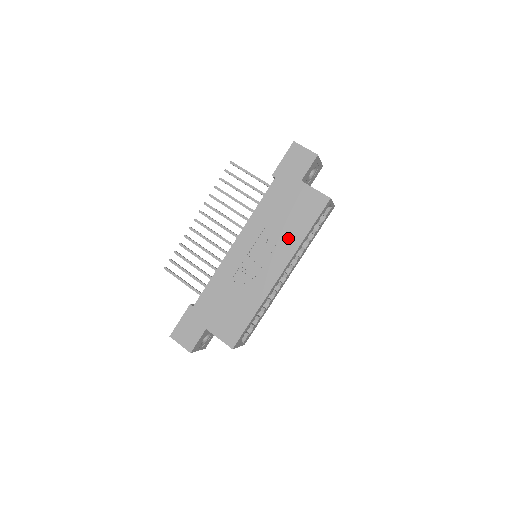
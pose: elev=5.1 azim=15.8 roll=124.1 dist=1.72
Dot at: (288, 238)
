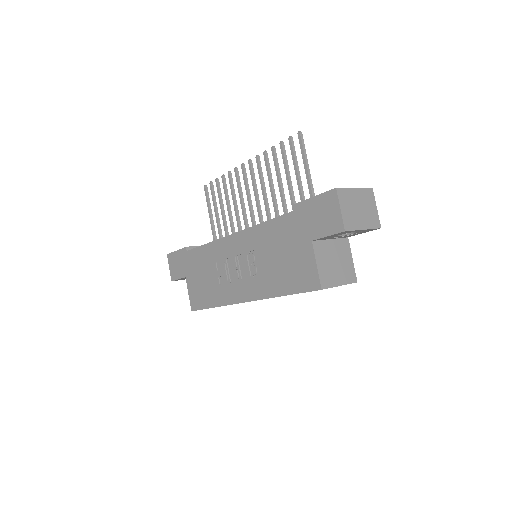
Dot at: (267, 280)
